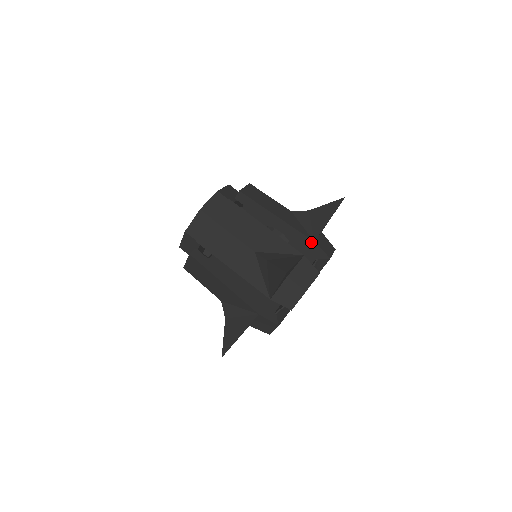
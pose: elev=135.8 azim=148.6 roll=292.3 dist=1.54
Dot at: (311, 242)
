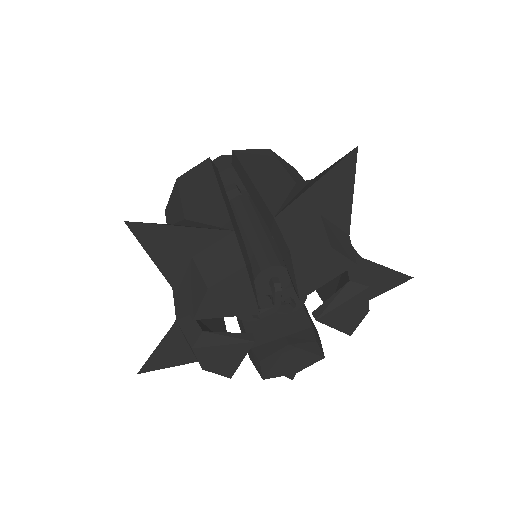
Dot at: (272, 219)
